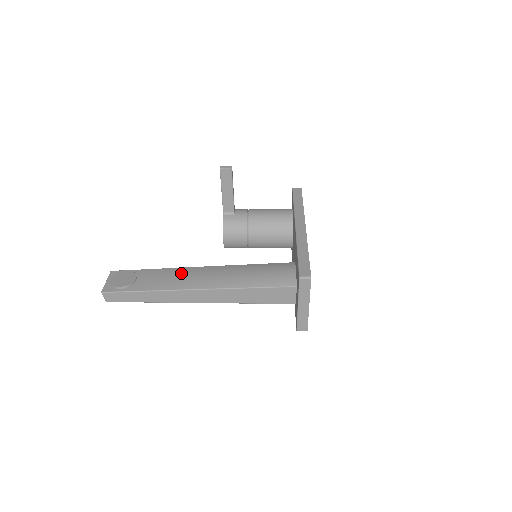
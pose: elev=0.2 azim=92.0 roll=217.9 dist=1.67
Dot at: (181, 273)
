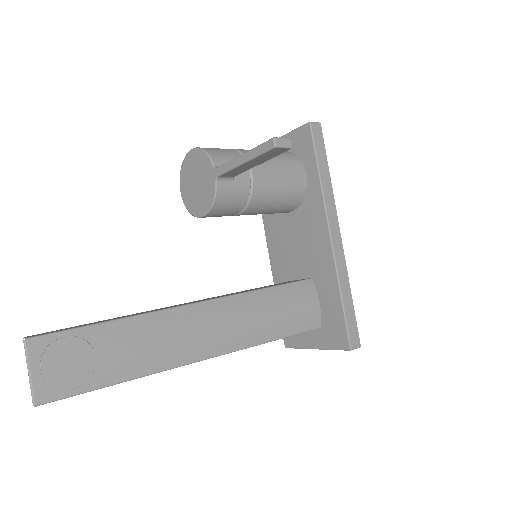
Dot at: (172, 327)
